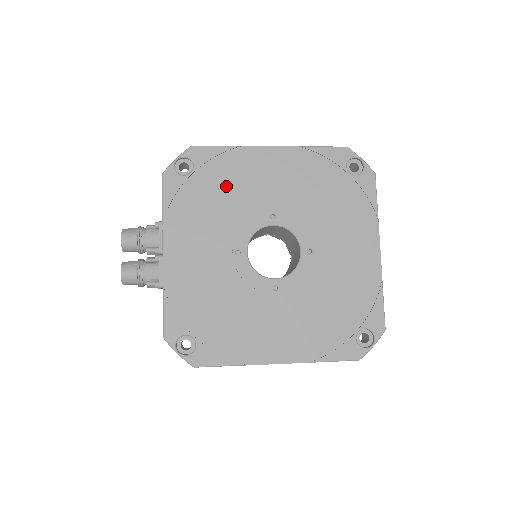
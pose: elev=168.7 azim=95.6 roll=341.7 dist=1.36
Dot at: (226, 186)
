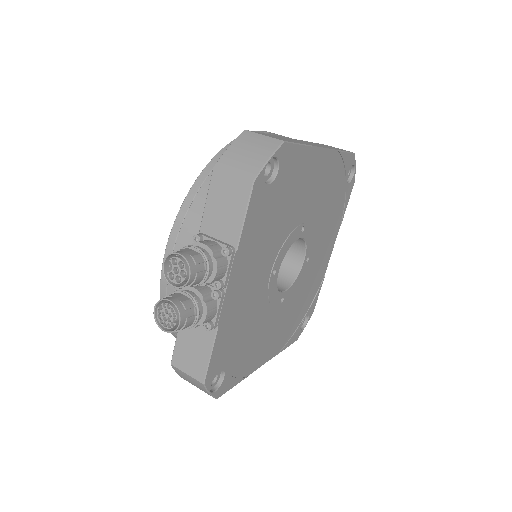
Dot at: (289, 197)
